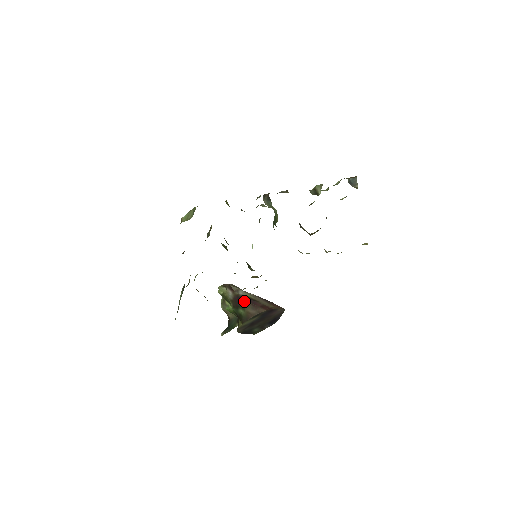
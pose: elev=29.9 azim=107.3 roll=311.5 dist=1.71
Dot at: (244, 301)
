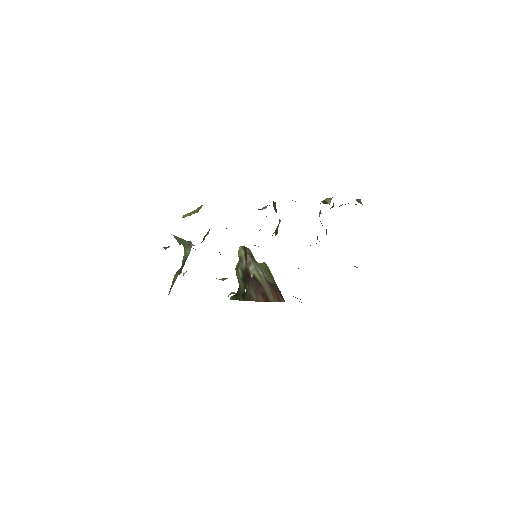
Dot at: (249, 281)
